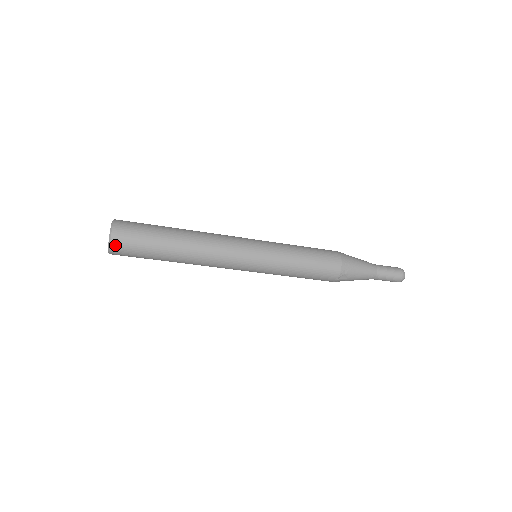
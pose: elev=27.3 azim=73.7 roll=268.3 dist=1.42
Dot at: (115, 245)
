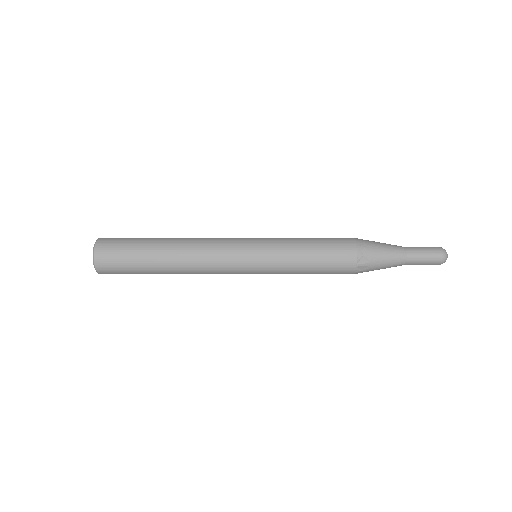
Dot at: (99, 256)
